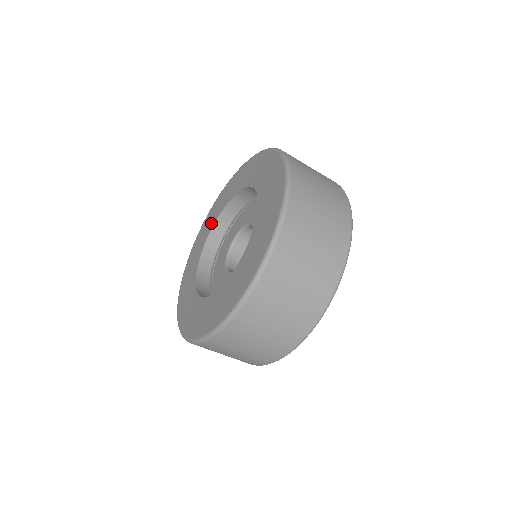
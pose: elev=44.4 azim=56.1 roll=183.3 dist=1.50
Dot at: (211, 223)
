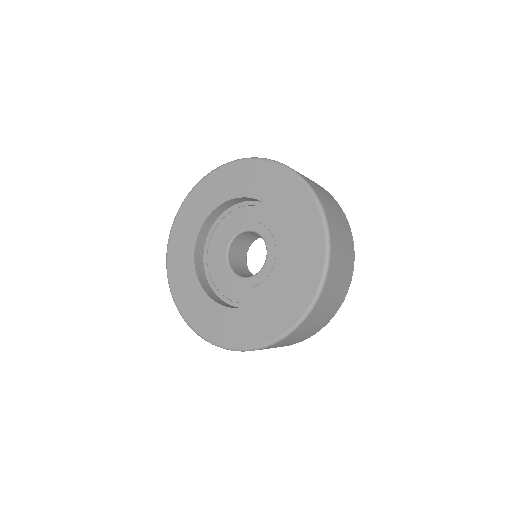
Dot at: (262, 191)
